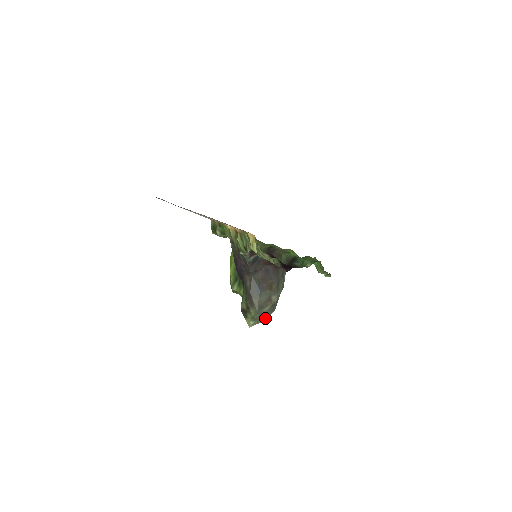
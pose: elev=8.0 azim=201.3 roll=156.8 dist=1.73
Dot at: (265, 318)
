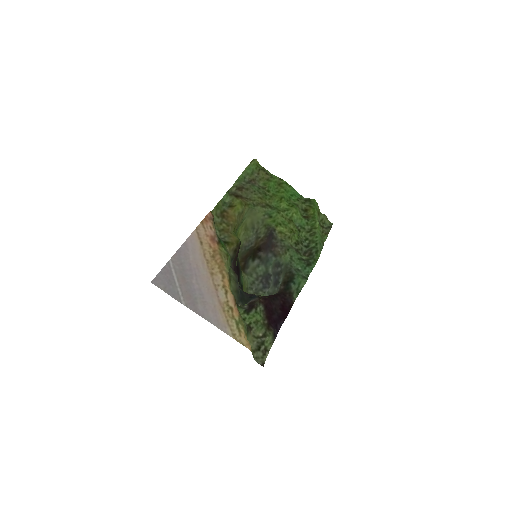
Dot at: occluded
